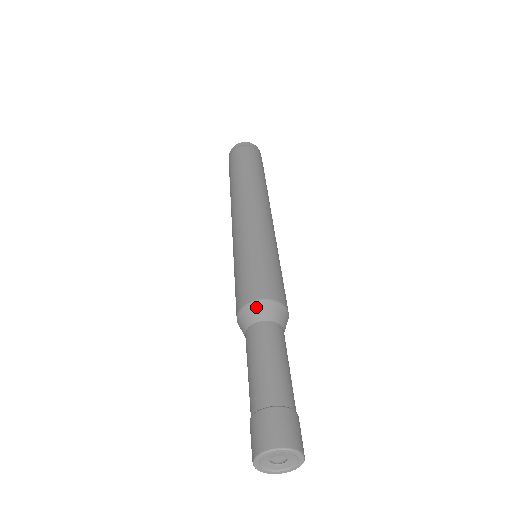
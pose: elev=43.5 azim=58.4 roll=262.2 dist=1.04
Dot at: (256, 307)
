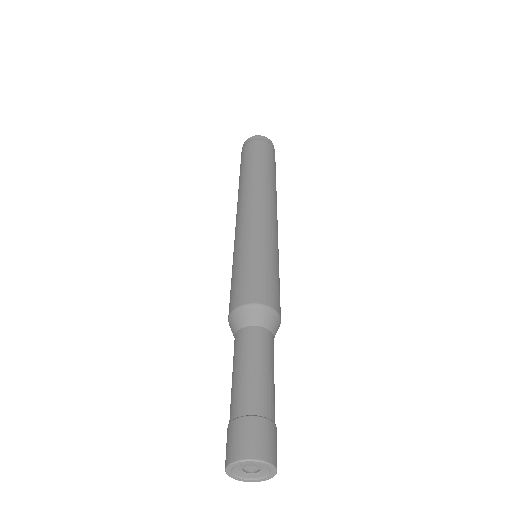
Dot at: (231, 320)
